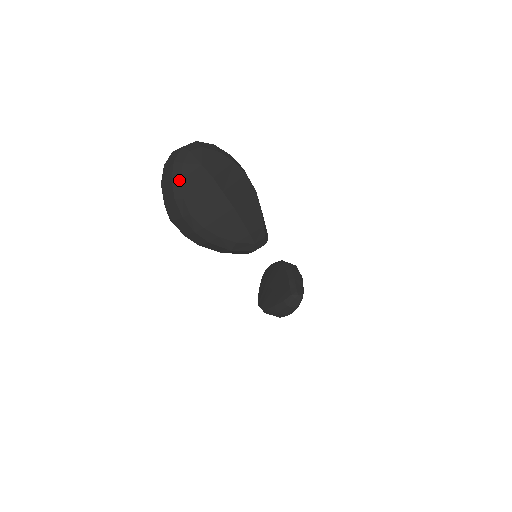
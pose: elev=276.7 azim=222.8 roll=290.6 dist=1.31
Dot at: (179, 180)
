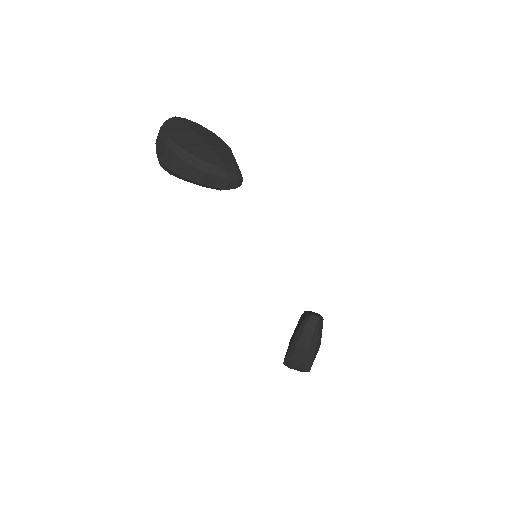
Dot at: (164, 124)
